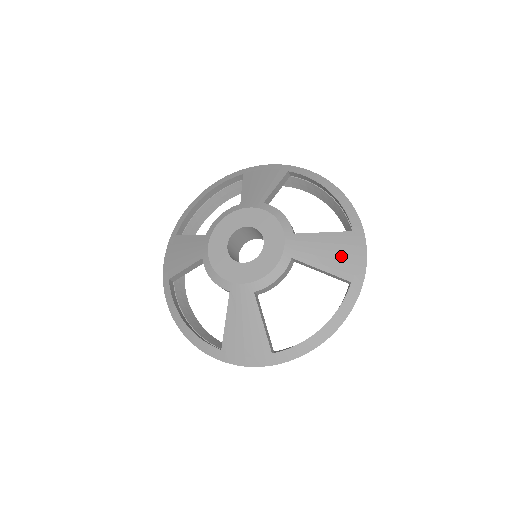
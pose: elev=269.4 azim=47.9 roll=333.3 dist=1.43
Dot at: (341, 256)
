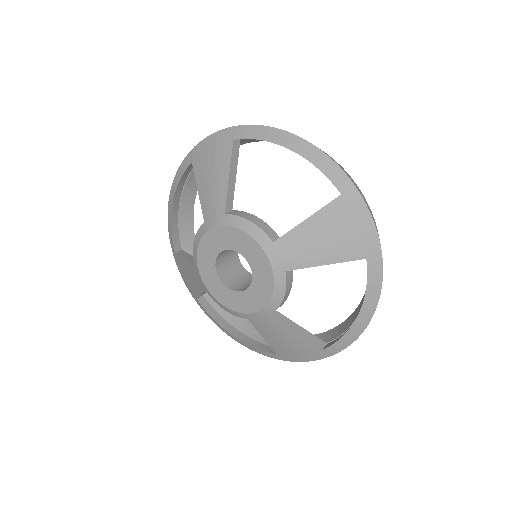
Dot at: (340, 236)
